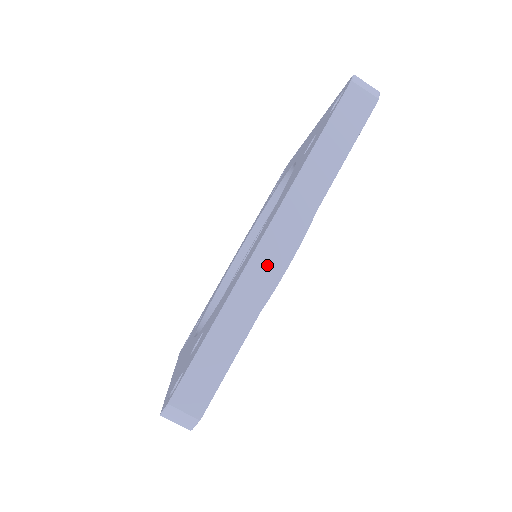
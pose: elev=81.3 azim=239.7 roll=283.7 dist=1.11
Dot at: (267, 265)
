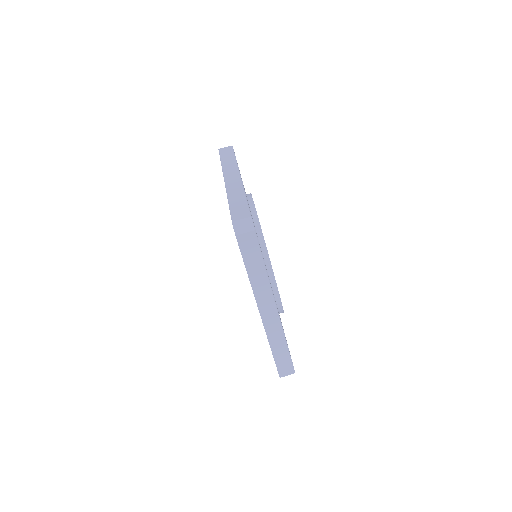
Dot at: (272, 322)
